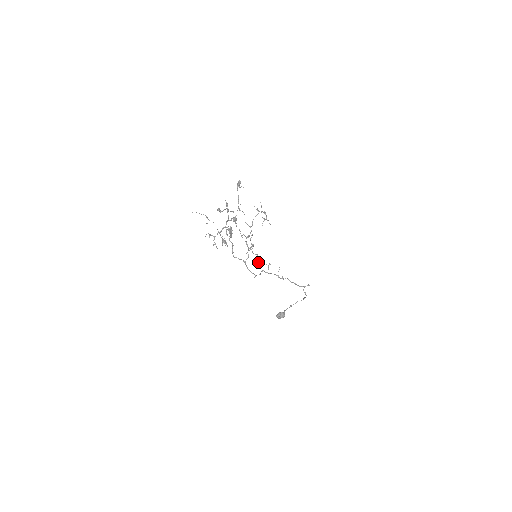
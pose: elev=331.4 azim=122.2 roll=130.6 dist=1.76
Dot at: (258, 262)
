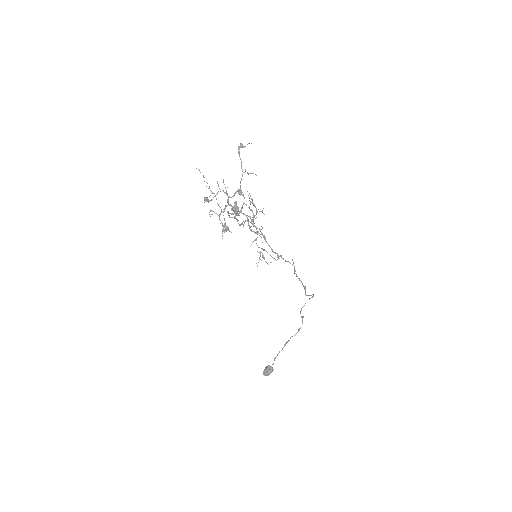
Dot at: (263, 258)
